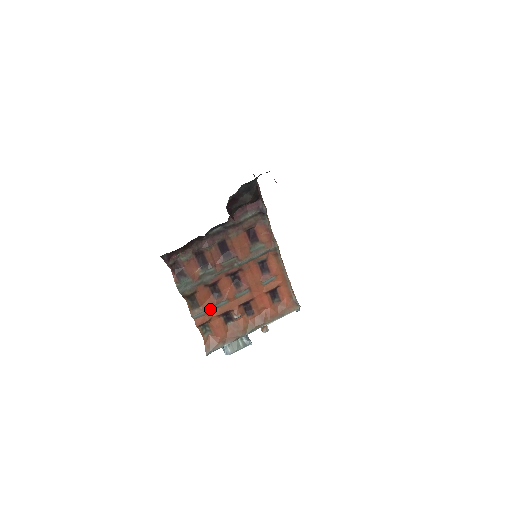
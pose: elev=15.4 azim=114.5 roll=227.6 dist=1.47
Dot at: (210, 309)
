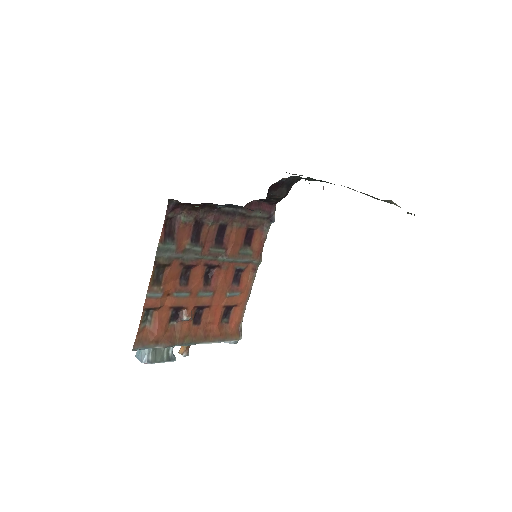
Dot at: (167, 294)
